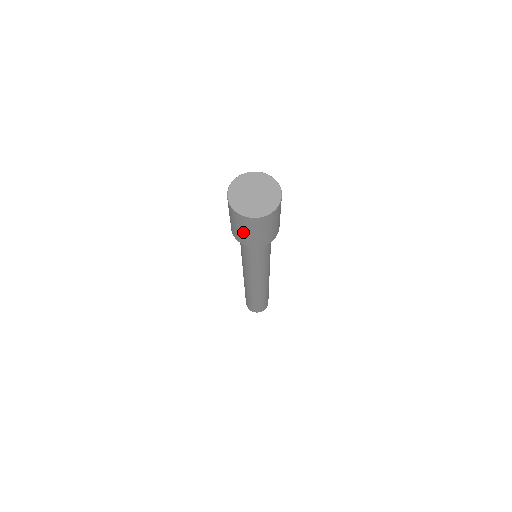
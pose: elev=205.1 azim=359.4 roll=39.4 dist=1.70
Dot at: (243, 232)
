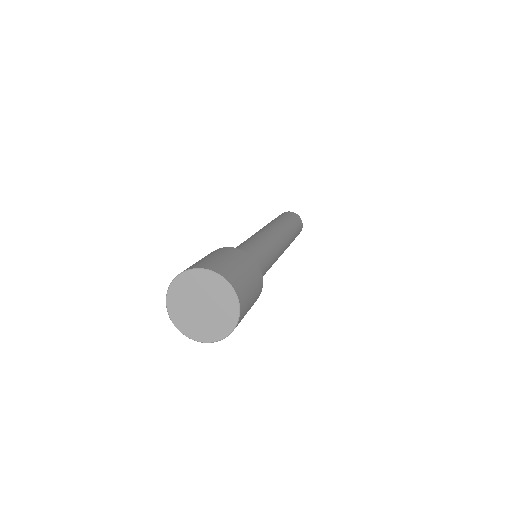
Dot at: occluded
